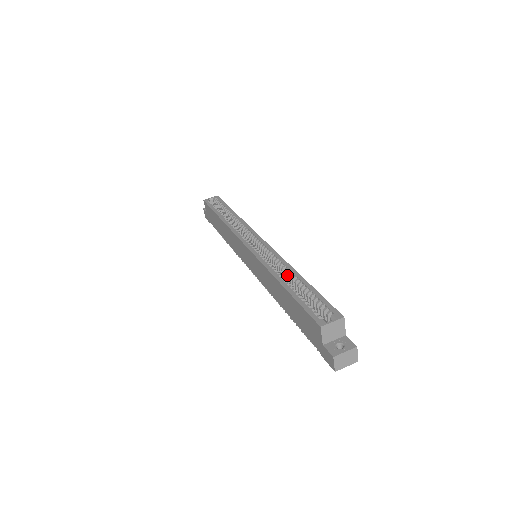
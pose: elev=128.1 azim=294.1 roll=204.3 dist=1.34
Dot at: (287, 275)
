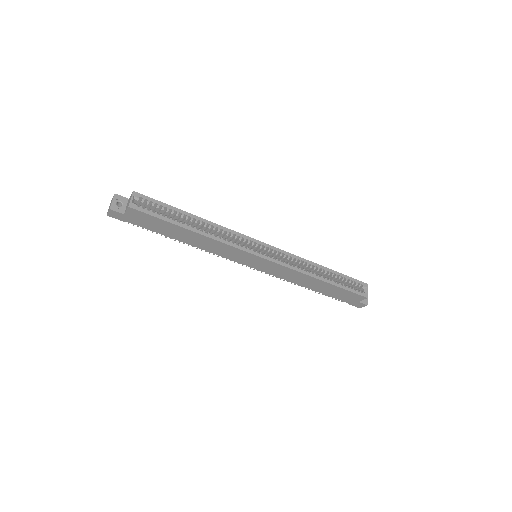
Dot at: (314, 270)
